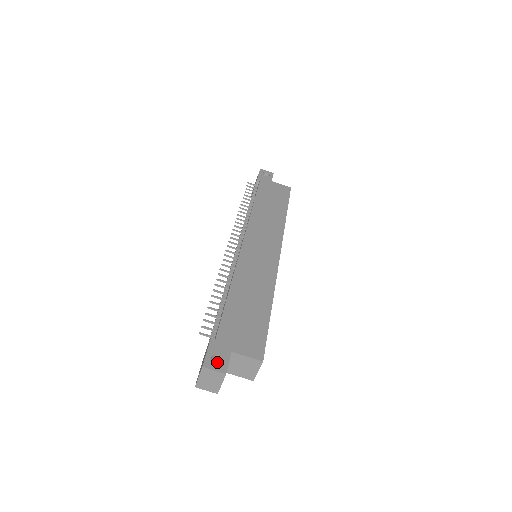
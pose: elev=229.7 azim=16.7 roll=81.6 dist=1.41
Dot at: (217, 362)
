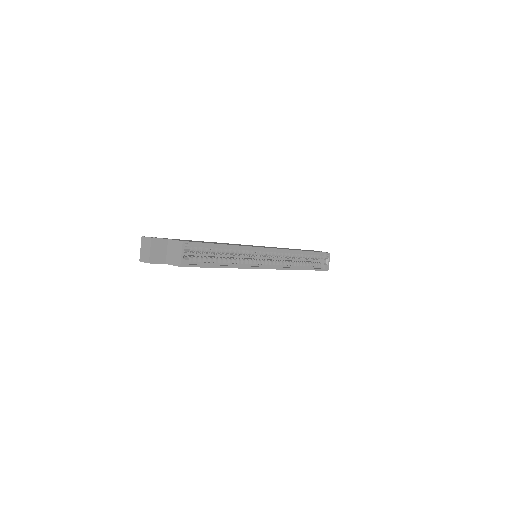
Dot at: occluded
